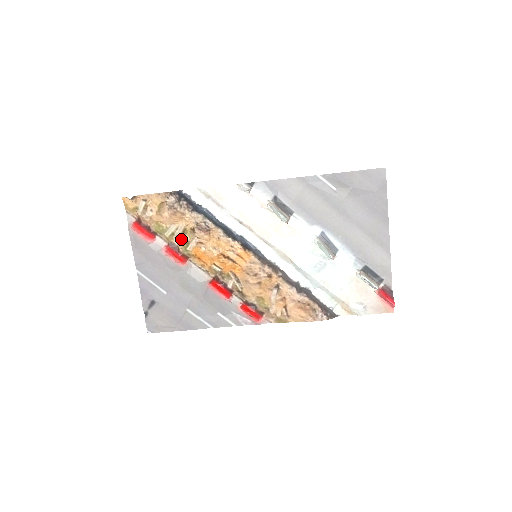
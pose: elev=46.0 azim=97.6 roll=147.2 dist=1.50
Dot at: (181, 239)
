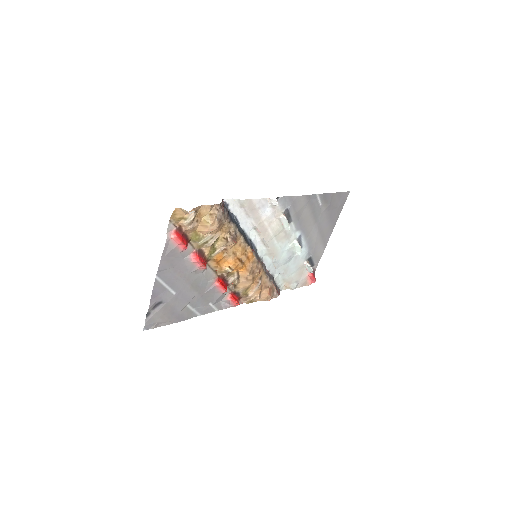
Dot at: (211, 247)
